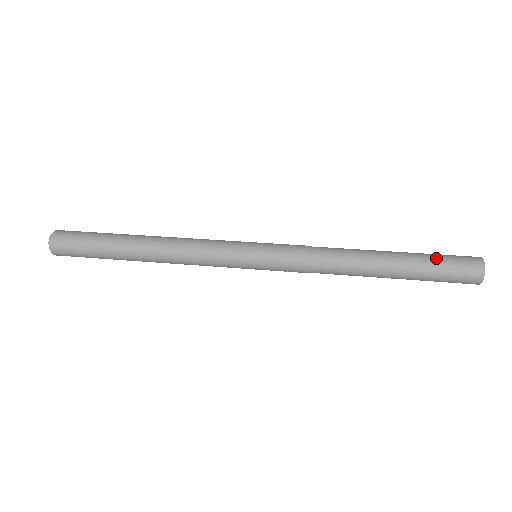
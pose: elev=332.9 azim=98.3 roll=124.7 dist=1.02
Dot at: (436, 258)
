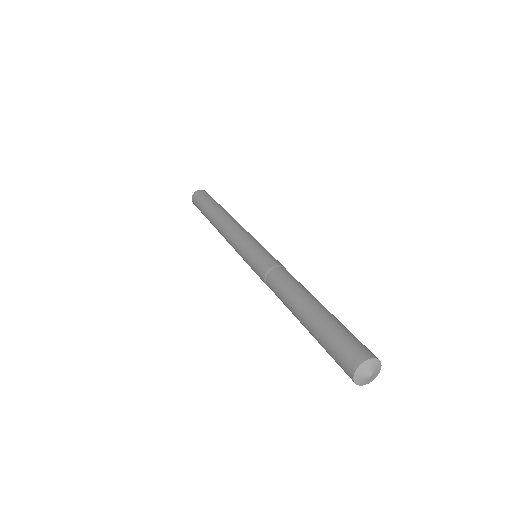
Dot at: (325, 339)
